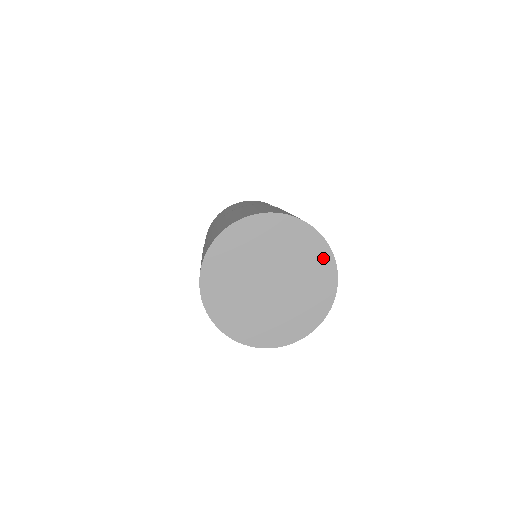
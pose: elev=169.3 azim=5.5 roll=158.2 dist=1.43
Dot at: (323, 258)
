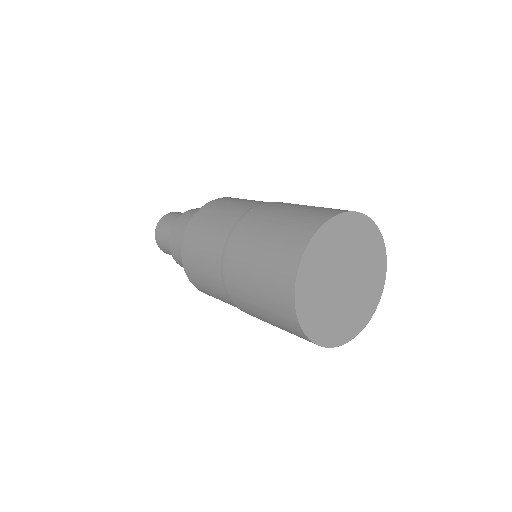
Dot at: (373, 236)
